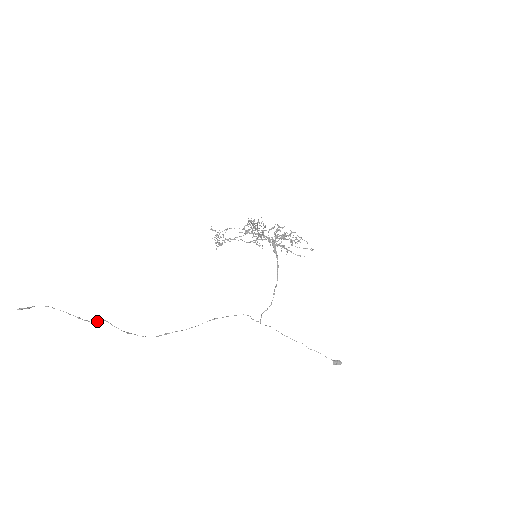
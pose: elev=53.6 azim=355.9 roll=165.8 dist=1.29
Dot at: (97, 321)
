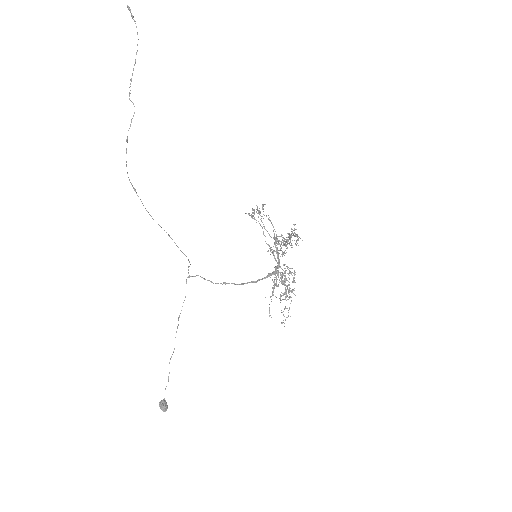
Dot at: (132, 102)
